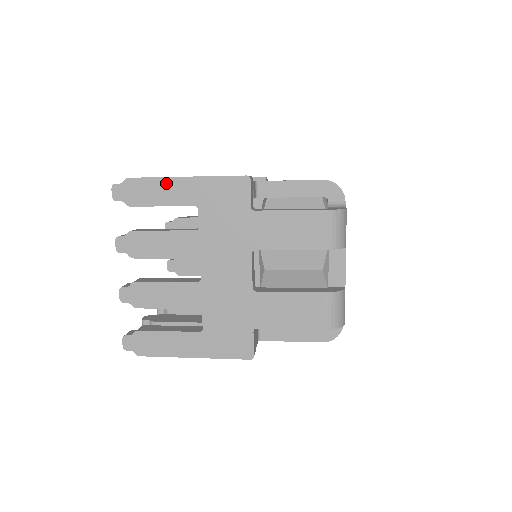
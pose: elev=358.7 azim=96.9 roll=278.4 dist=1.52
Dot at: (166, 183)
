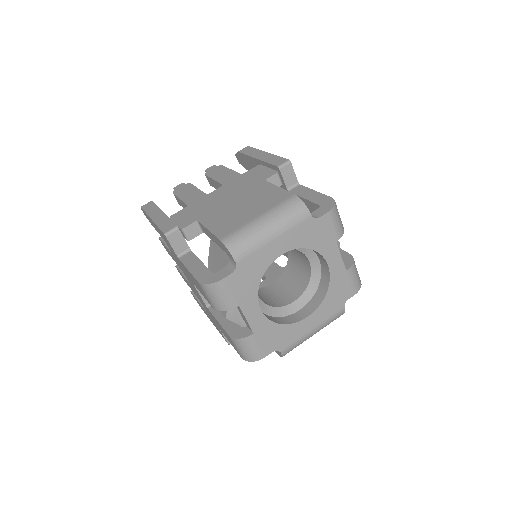
Dot at: occluded
